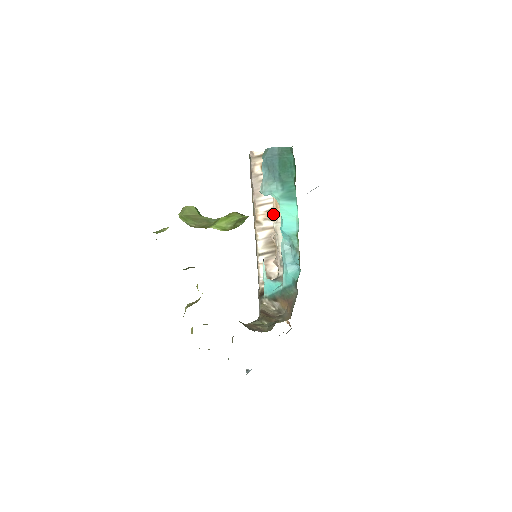
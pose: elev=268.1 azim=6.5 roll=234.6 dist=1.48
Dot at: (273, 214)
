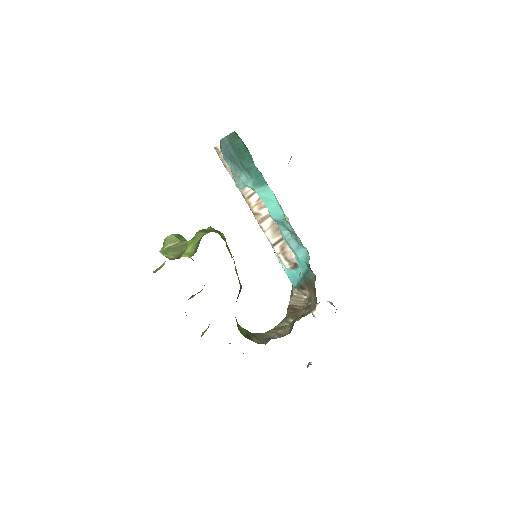
Dot at: occluded
